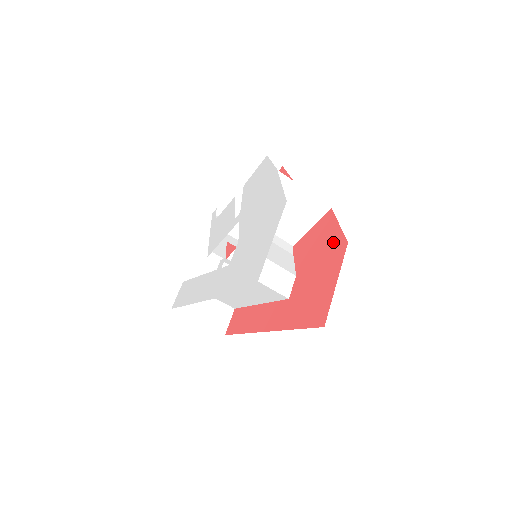
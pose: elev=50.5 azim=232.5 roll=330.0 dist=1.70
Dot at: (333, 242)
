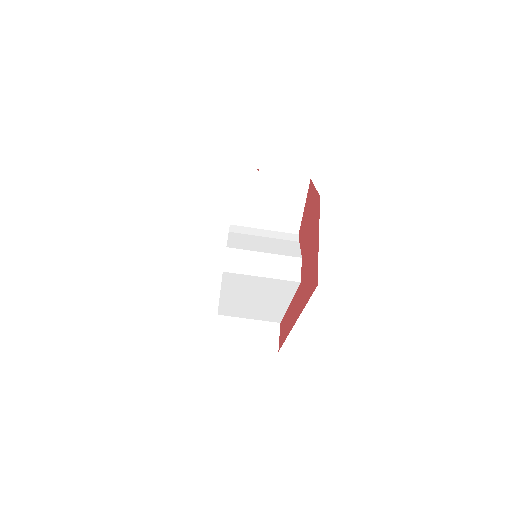
Dot at: (314, 206)
